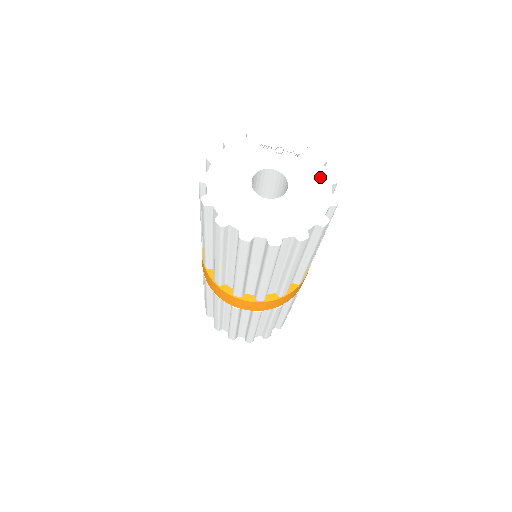
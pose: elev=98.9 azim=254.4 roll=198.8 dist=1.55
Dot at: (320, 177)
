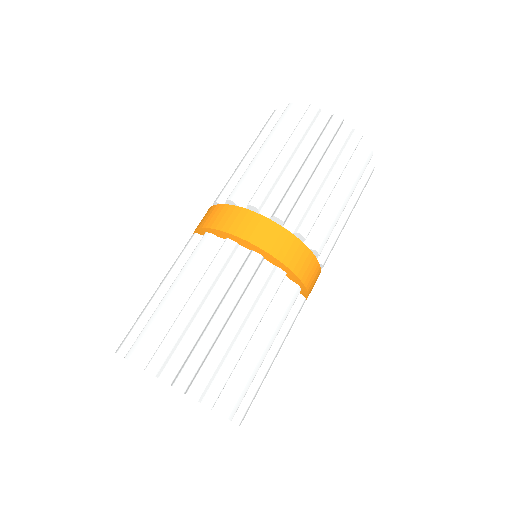
Dot at: occluded
